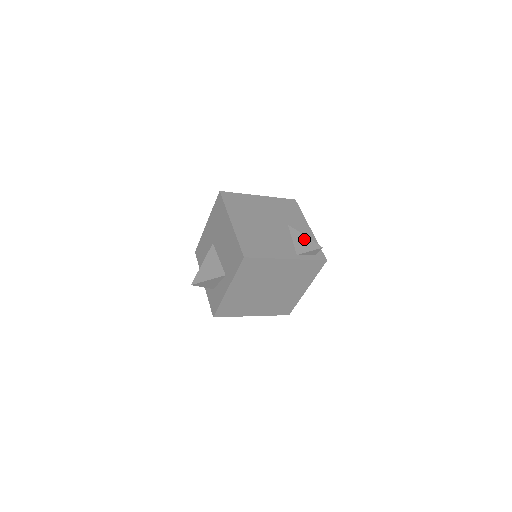
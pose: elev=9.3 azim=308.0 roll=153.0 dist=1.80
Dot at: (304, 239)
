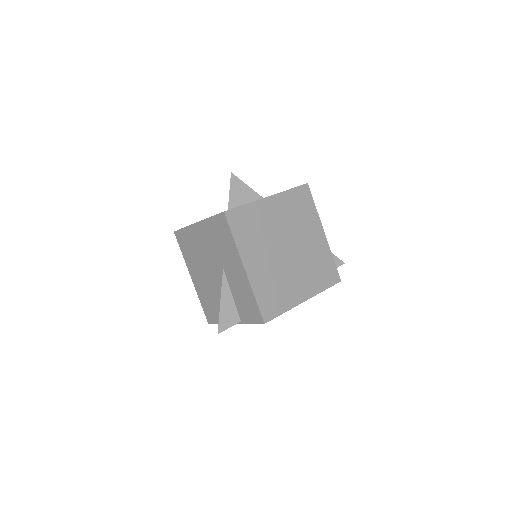
Dot at: occluded
